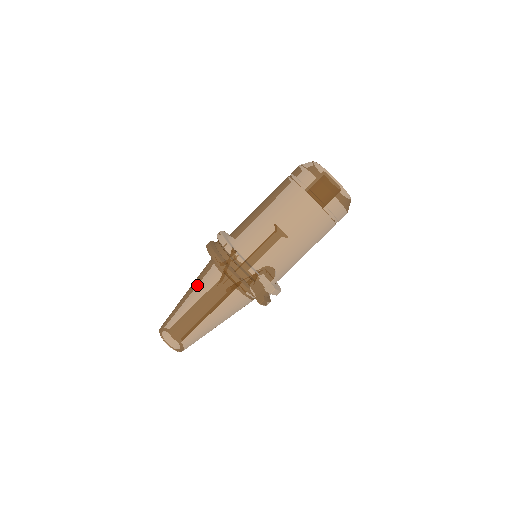
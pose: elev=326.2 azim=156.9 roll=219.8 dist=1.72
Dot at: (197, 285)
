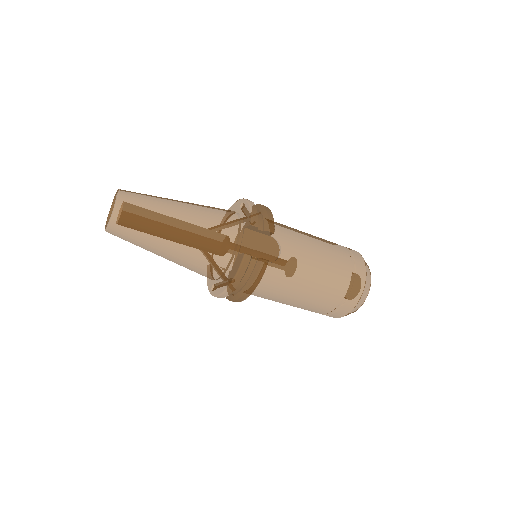
Dot at: occluded
